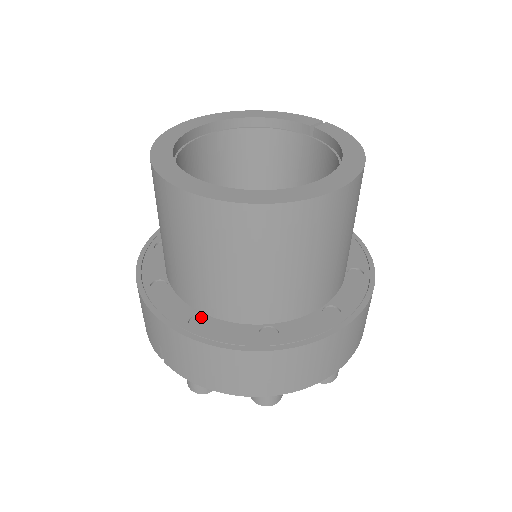
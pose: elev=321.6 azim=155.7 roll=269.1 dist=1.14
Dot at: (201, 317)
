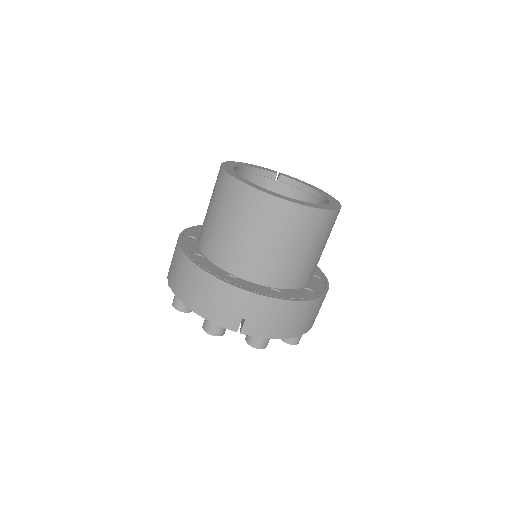
Dot at: (273, 290)
